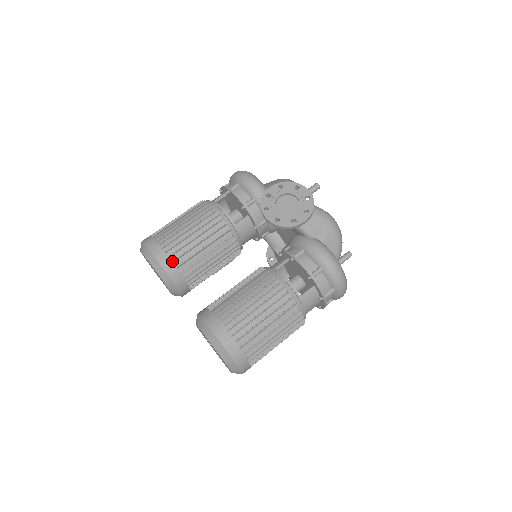
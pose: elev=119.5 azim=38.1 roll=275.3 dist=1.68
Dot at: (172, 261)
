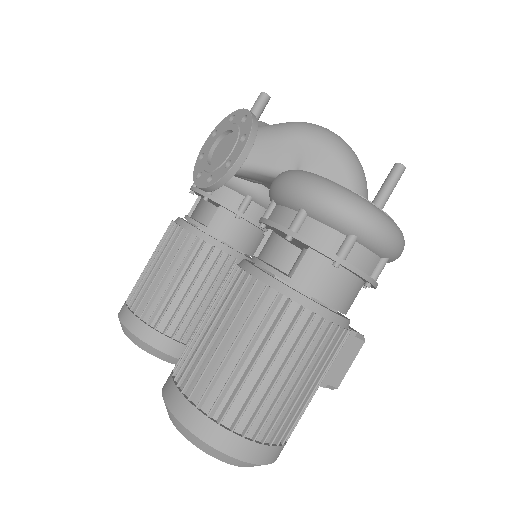
Dot at: (139, 318)
